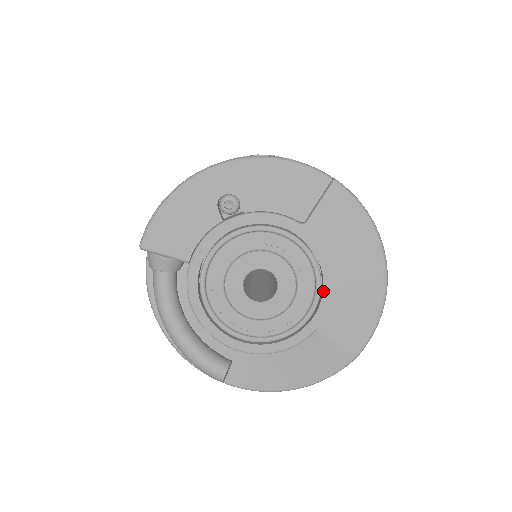
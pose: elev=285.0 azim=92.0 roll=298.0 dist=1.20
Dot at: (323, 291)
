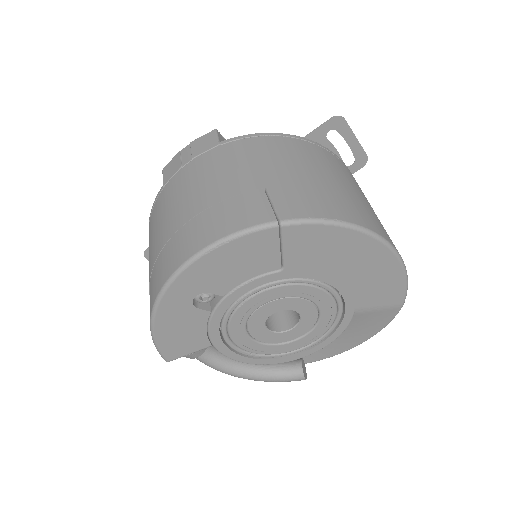
Dot at: (340, 292)
